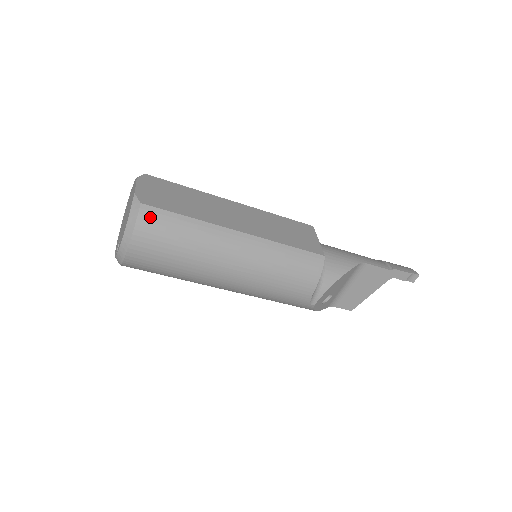
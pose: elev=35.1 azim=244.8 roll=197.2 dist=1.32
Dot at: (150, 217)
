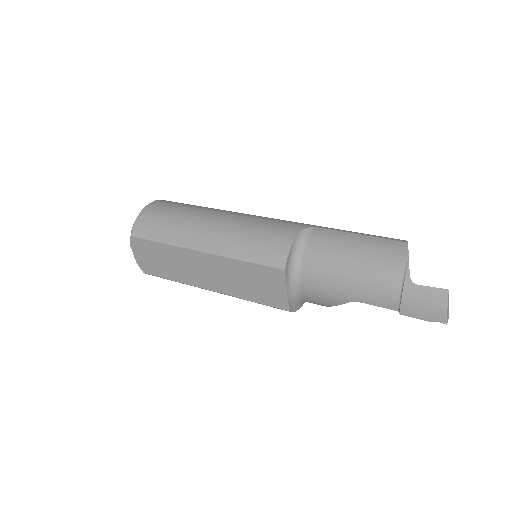
Dot at: occluded
